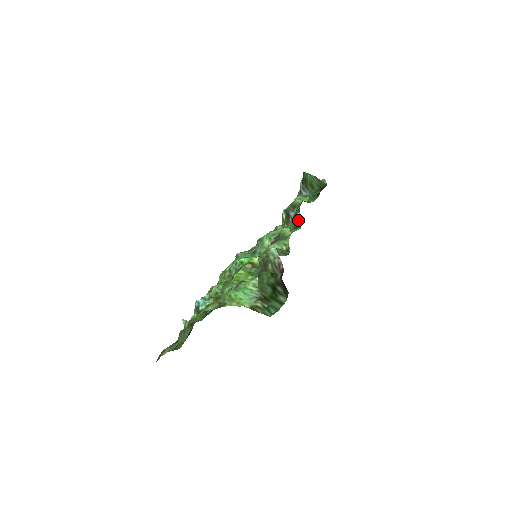
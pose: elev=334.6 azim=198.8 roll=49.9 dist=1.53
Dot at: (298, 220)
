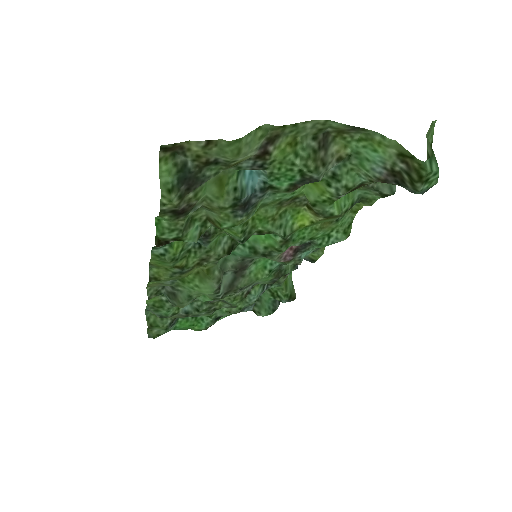
Dot at: occluded
